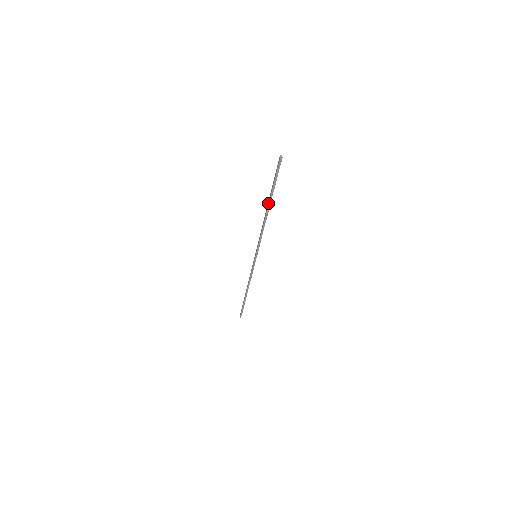
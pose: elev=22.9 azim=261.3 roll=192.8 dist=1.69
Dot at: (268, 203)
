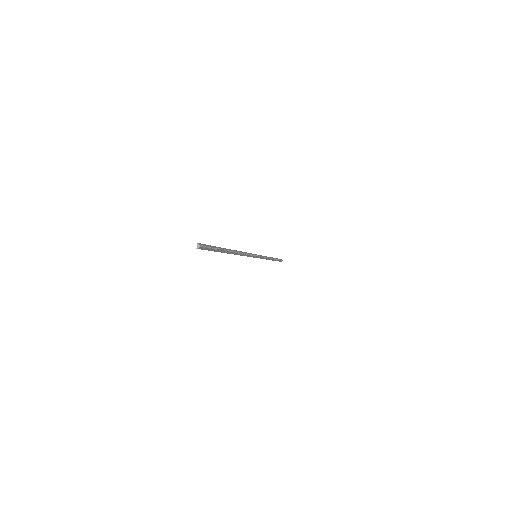
Dot at: (226, 252)
